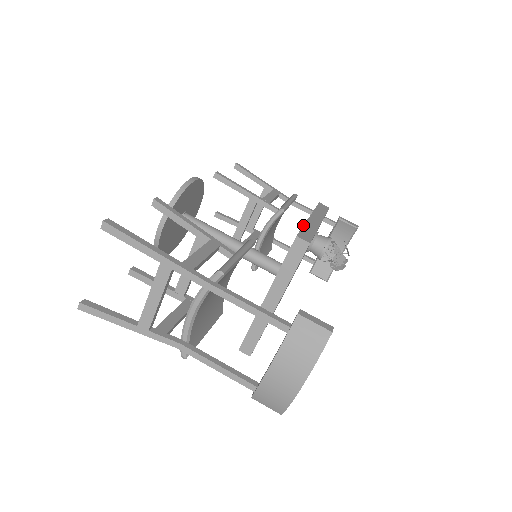
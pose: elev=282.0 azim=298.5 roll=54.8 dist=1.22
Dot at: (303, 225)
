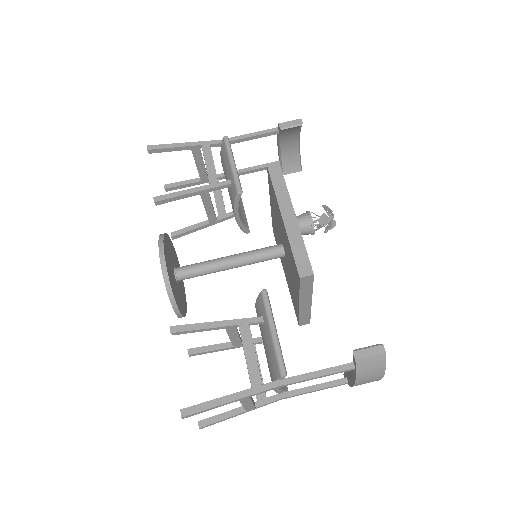
Dot at: (290, 246)
